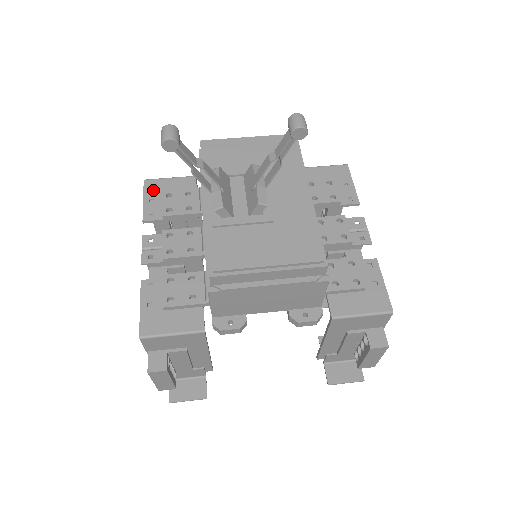
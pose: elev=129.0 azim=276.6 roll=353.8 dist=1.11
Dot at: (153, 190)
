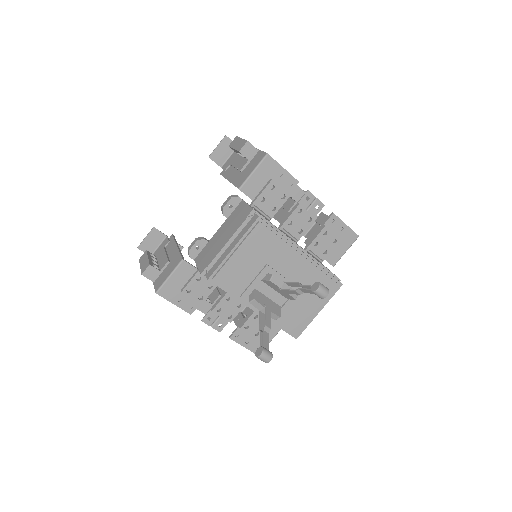
Dot at: (171, 294)
